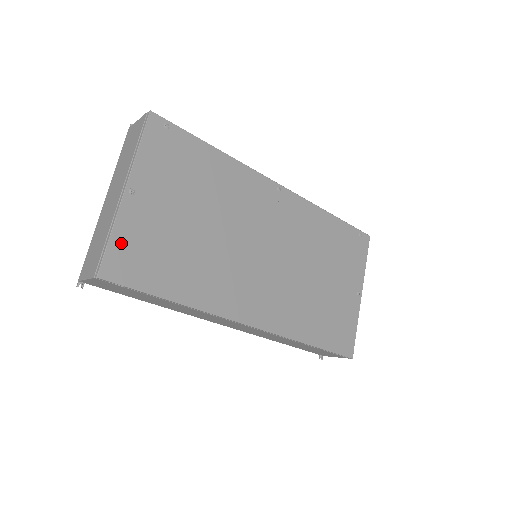
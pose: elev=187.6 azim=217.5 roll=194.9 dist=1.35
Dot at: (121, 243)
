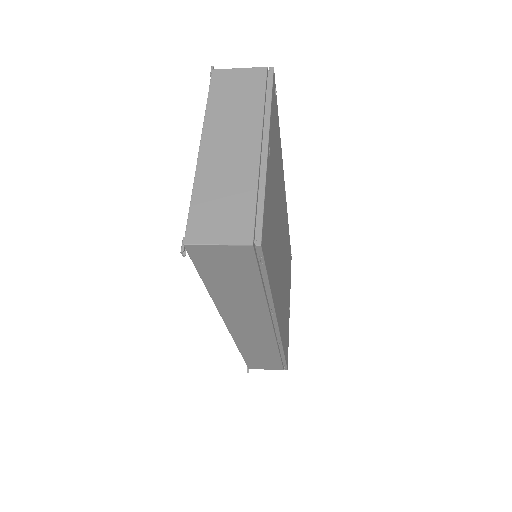
Dot at: (266, 209)
